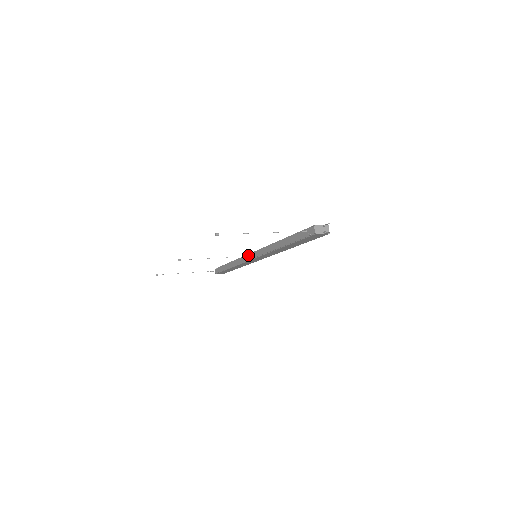
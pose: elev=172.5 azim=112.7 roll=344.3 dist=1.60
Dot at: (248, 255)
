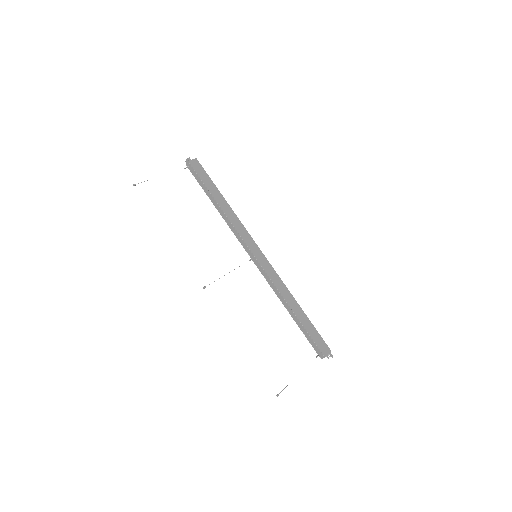
Dot at: (252, 259)
